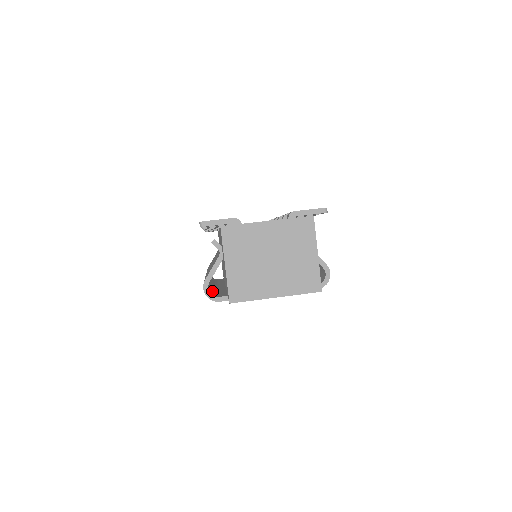
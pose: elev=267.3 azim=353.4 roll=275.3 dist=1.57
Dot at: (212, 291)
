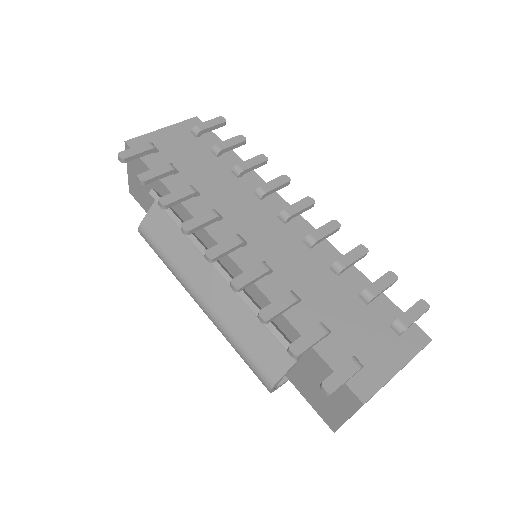
Dot at: occluded
